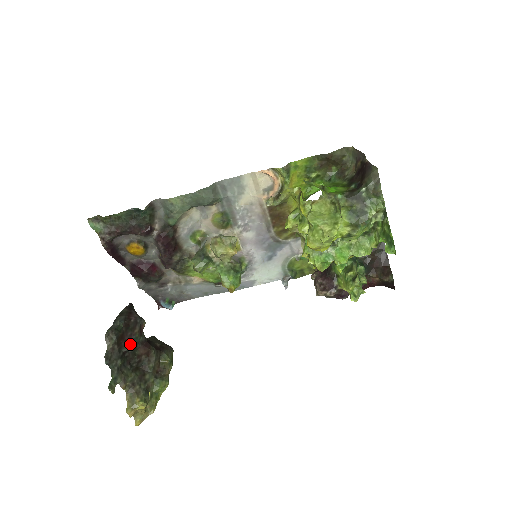
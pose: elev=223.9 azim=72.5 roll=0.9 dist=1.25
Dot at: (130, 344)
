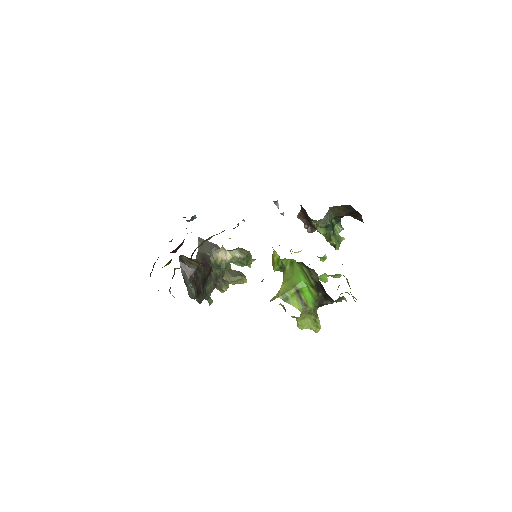
Dot at: (201, 282)
